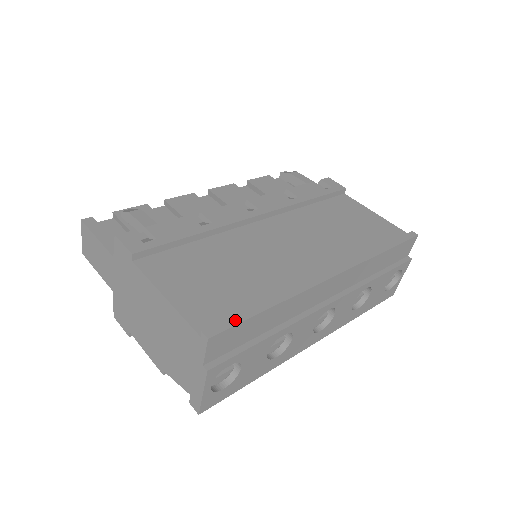
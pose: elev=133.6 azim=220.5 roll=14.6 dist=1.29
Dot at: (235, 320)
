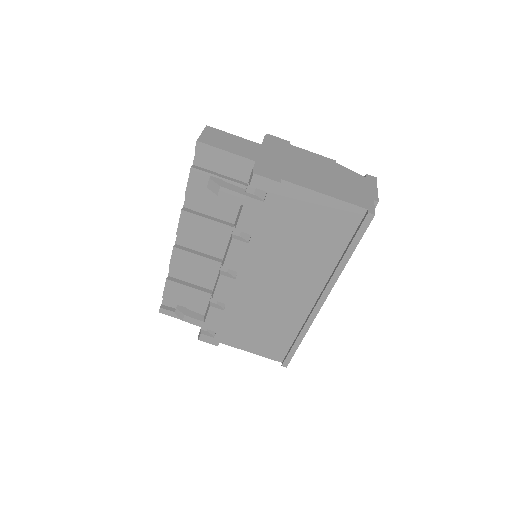
Dot at: (290, 356)
